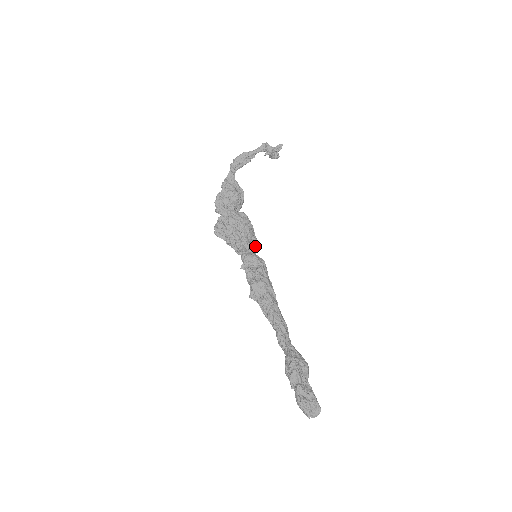
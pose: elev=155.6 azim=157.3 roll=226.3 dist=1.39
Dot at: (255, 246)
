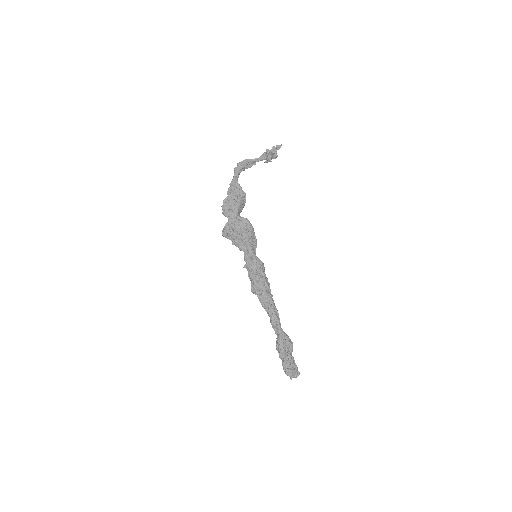
Dot at: (255, 245)
